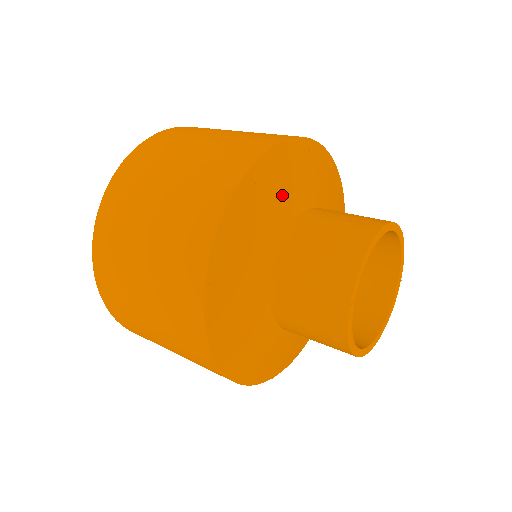
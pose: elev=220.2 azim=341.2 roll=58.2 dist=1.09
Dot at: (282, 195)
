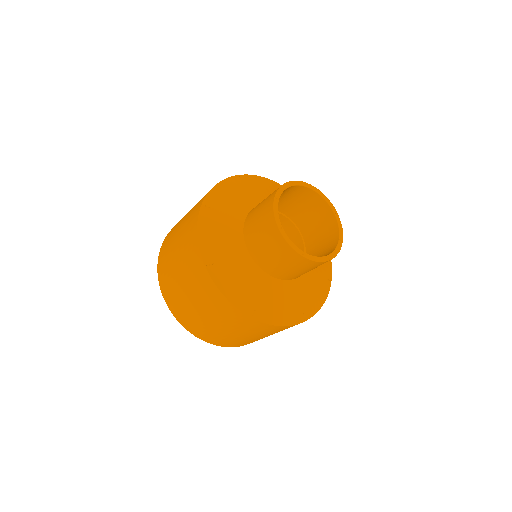
Dot at: (231, 207)
